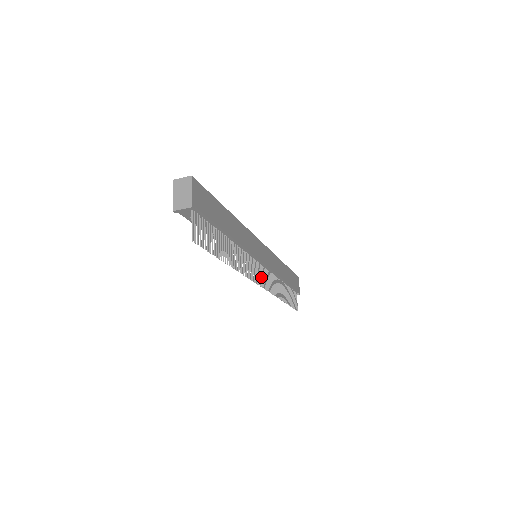
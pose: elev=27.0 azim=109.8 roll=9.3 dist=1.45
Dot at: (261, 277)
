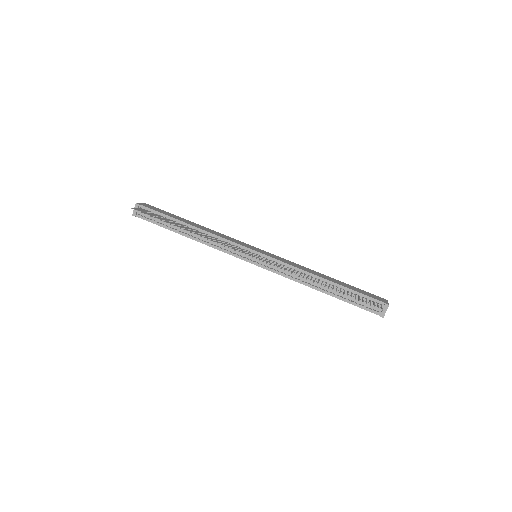
Dot at: (254, 256)
